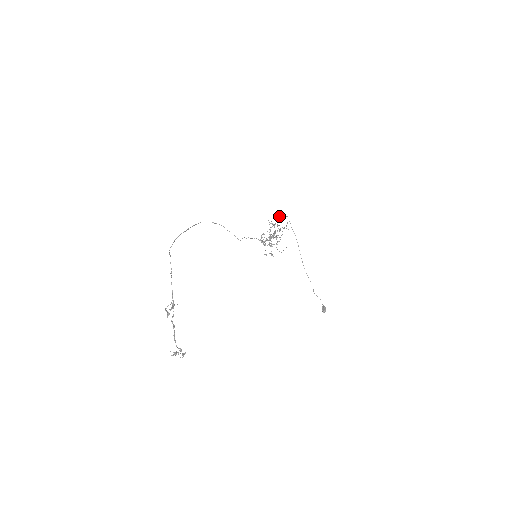
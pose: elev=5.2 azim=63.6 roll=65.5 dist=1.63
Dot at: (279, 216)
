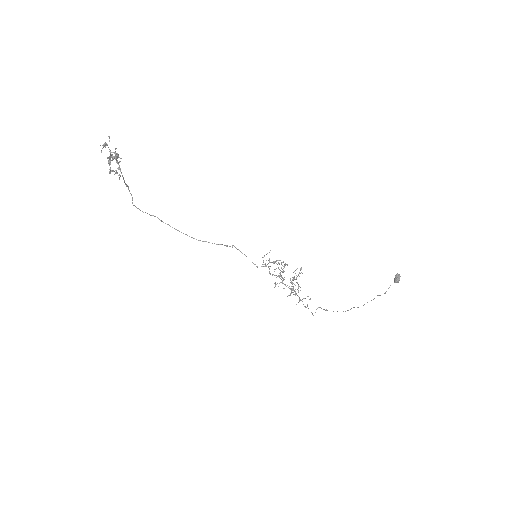
Dot at: occluded
